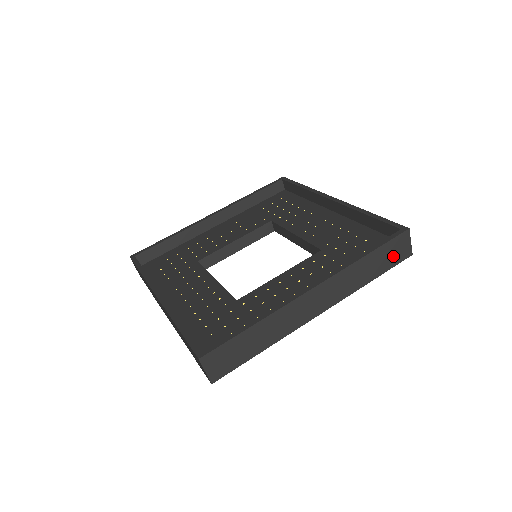
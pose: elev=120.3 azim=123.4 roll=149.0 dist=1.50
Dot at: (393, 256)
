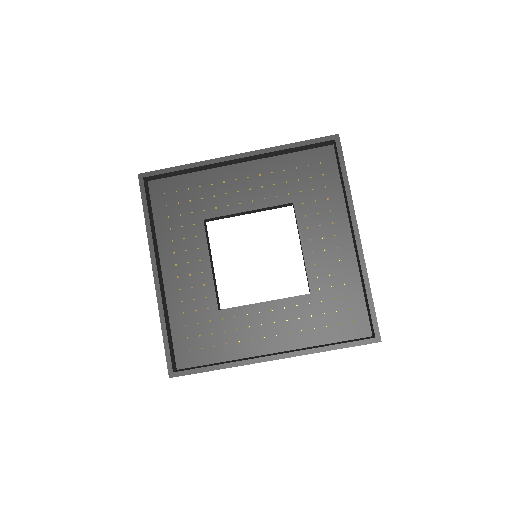
Dot at: occluded
